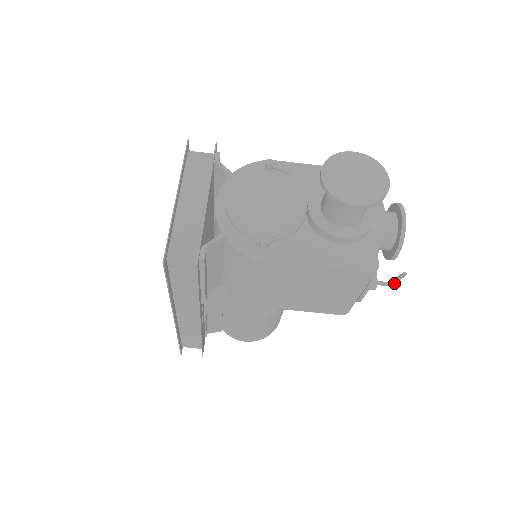
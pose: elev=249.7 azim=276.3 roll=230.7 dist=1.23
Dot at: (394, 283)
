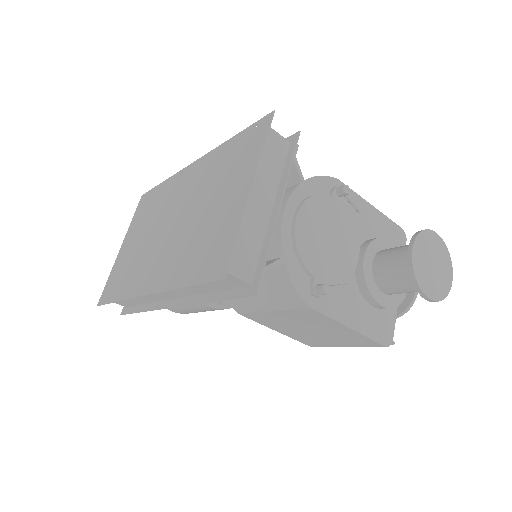
Dot at: occluded
